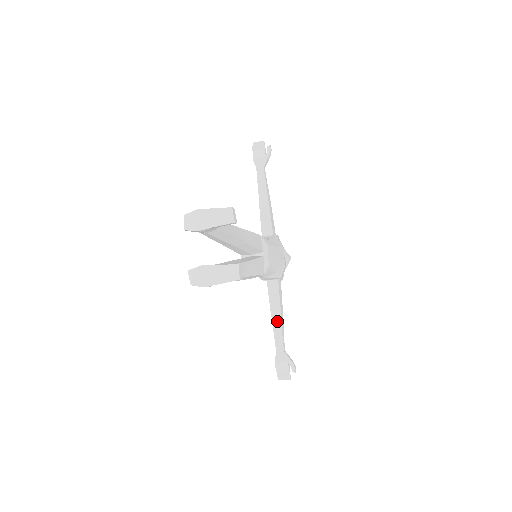
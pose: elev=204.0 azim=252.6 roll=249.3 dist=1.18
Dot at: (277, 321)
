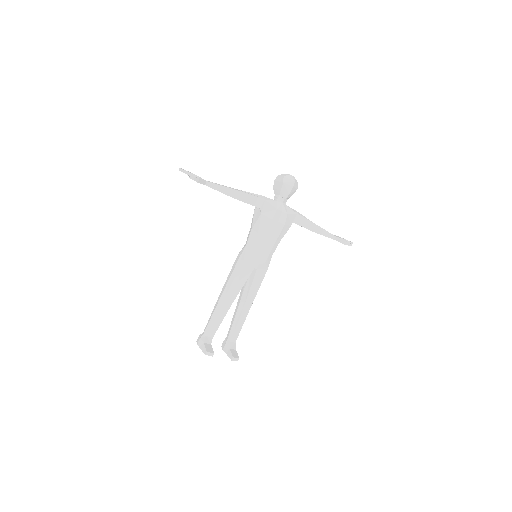
Dot at: (315, 232)
